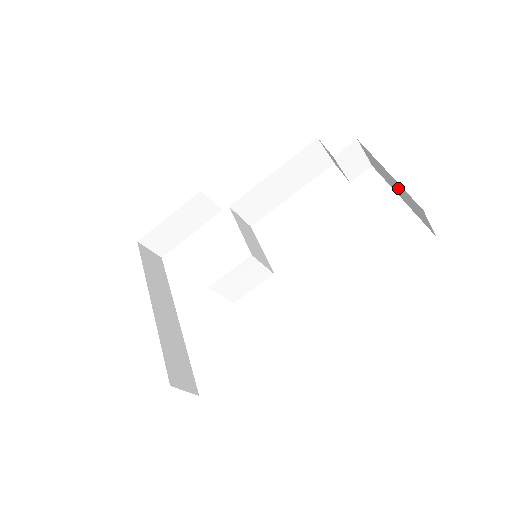
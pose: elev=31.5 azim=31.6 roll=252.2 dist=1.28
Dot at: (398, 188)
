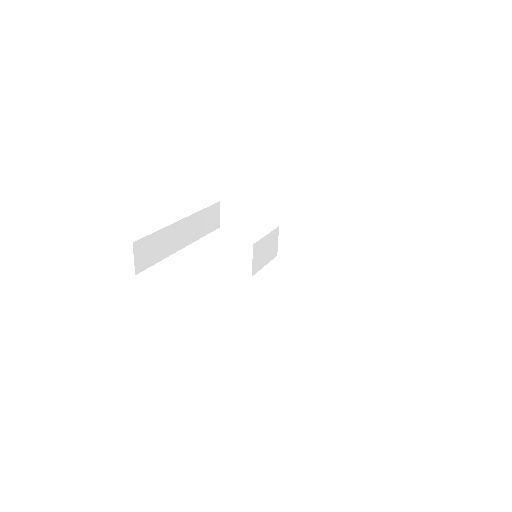
Dot at: occluded
